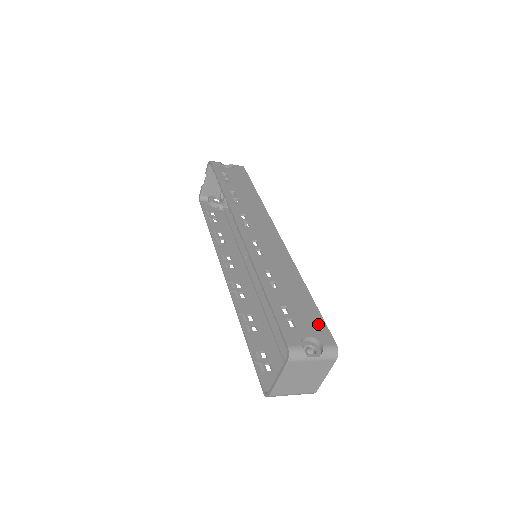
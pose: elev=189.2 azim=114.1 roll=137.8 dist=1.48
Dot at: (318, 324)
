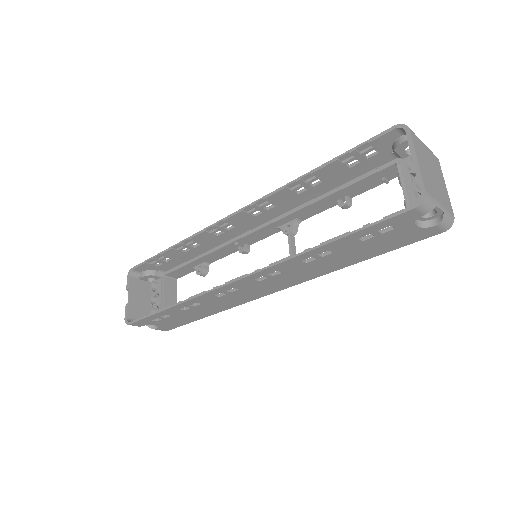
Dot at: occluded
